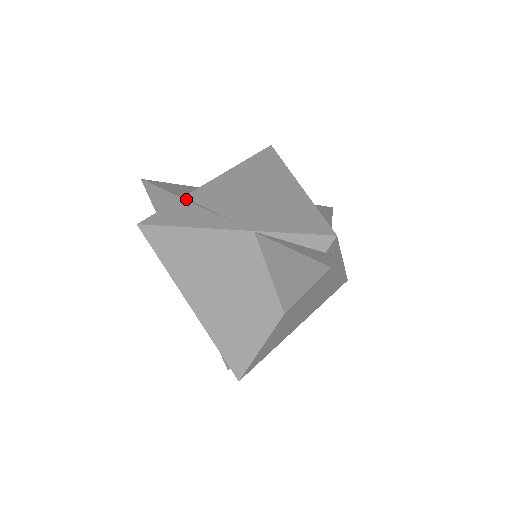
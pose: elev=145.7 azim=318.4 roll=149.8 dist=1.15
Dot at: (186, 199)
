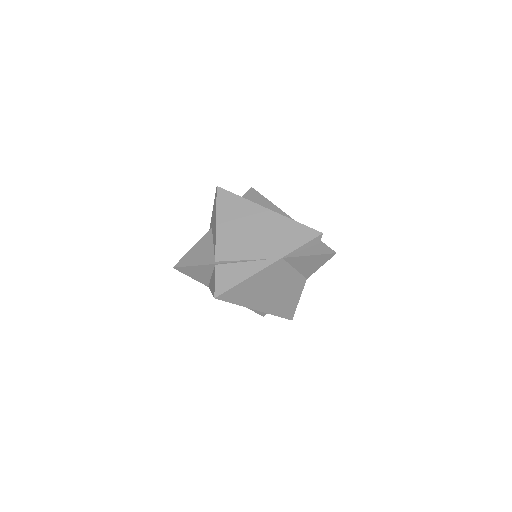
Dot at: (221, 263)
